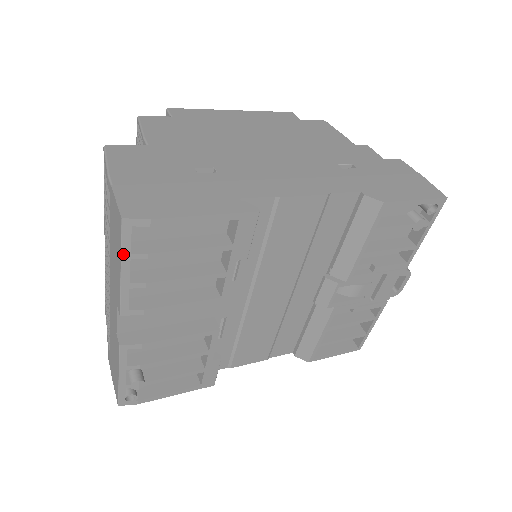
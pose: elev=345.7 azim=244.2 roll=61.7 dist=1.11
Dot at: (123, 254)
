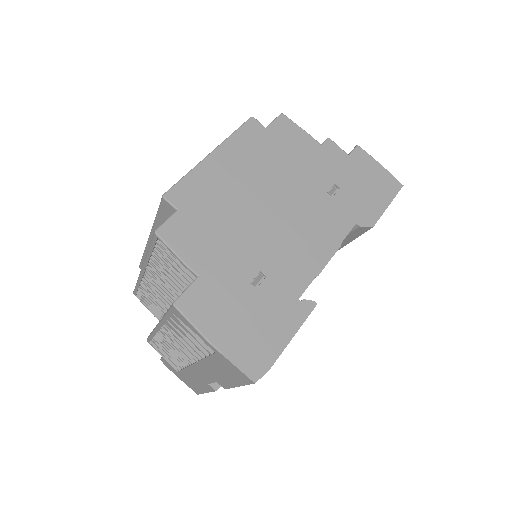
Dot at: occluded
